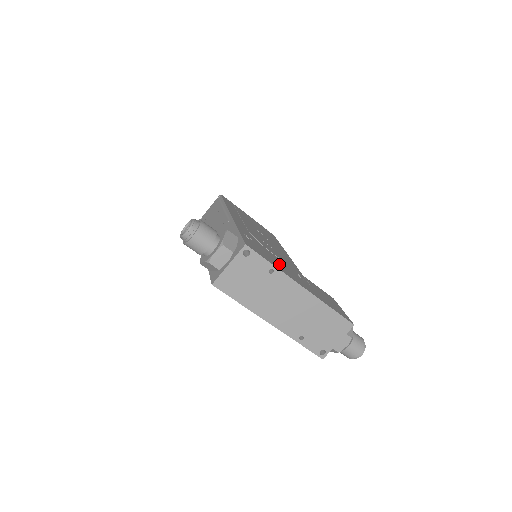
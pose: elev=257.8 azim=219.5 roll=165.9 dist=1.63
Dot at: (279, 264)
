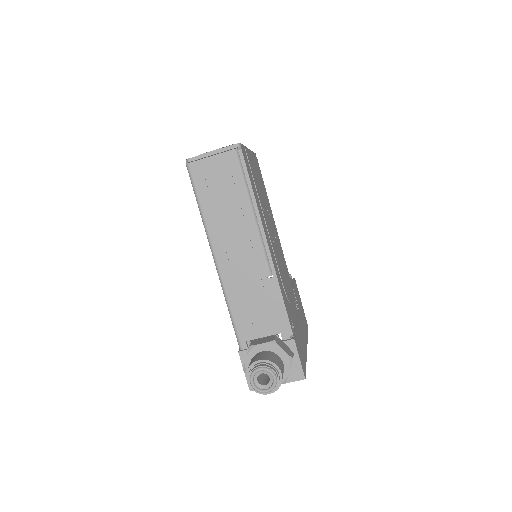
Dot at: (300, 334)
